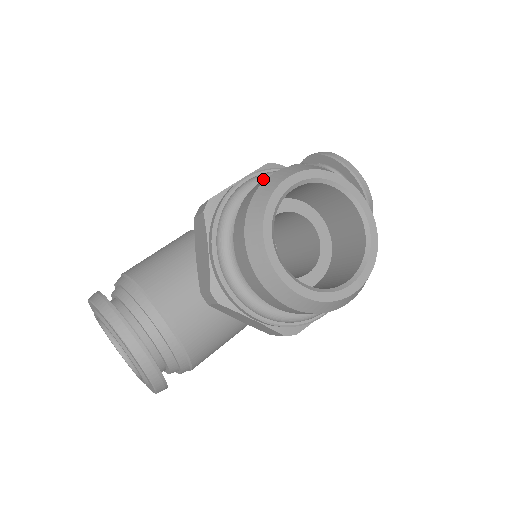
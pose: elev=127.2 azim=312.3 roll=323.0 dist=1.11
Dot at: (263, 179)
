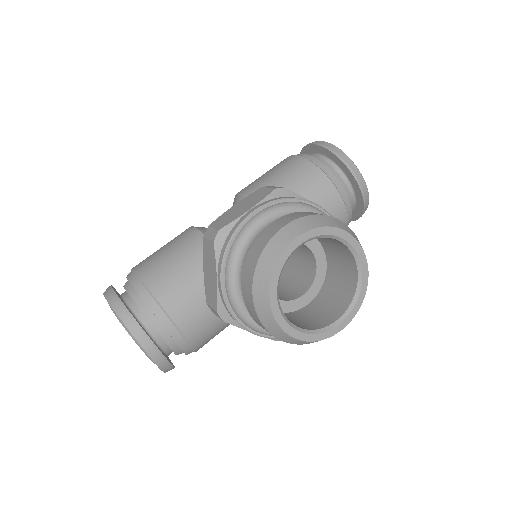
Dot at: (271, 215)
